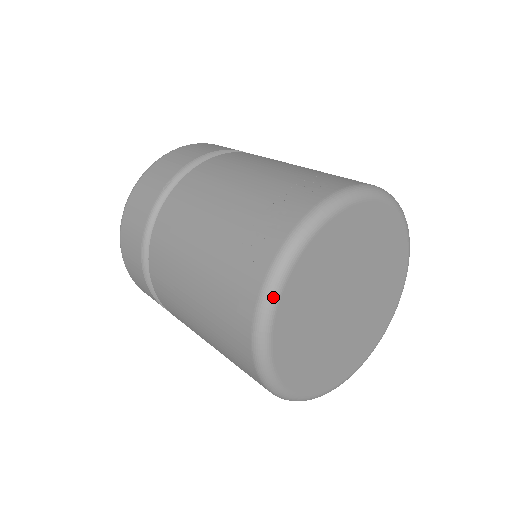
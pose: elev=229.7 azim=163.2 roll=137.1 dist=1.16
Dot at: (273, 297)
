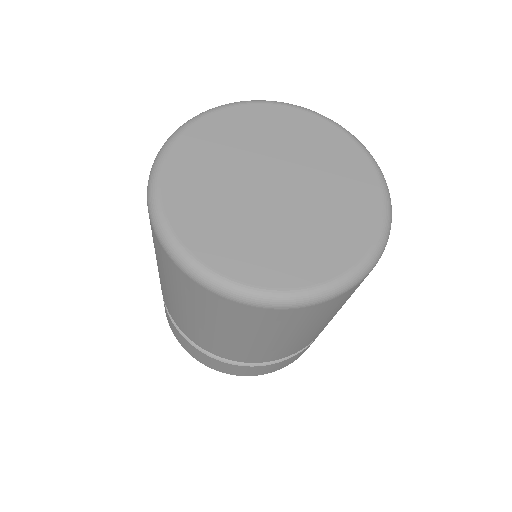
Dot at: (164, 231)
